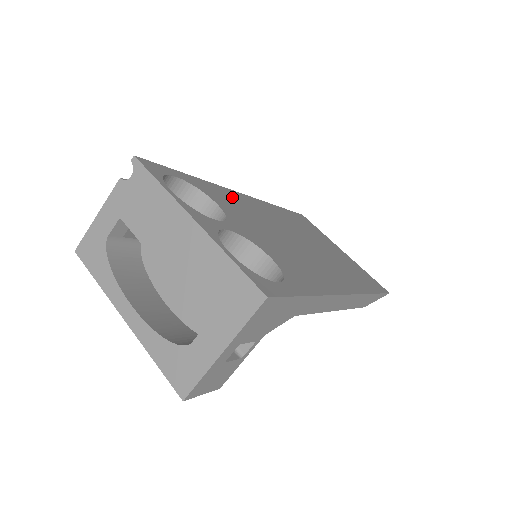
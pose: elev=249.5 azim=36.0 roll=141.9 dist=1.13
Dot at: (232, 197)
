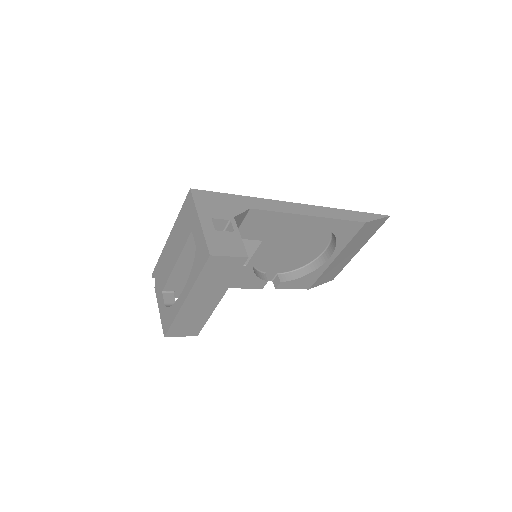
Dot at: occluded
